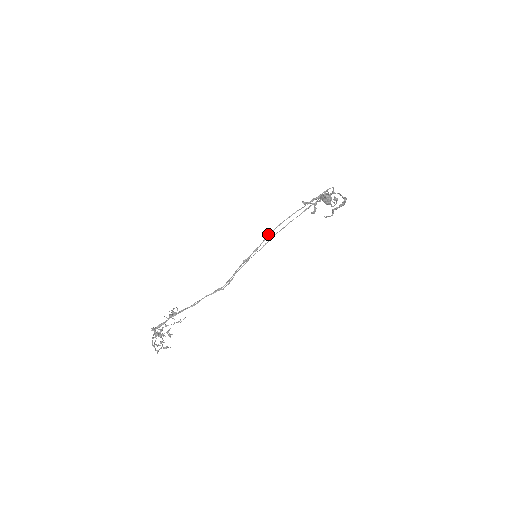
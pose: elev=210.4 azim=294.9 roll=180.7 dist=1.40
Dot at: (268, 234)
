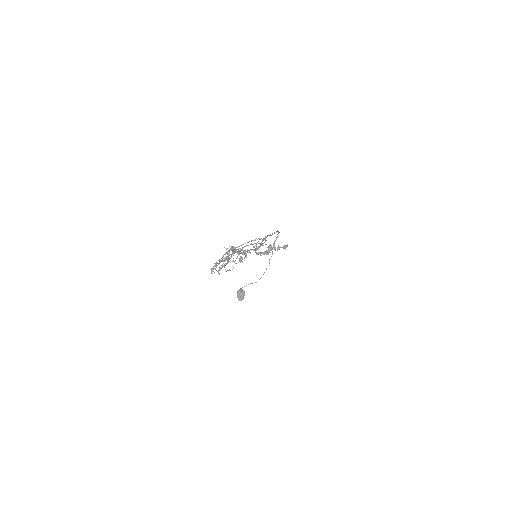
Dot at: occluded
